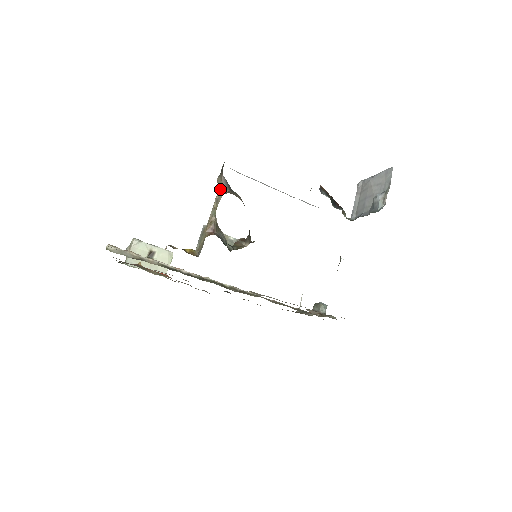
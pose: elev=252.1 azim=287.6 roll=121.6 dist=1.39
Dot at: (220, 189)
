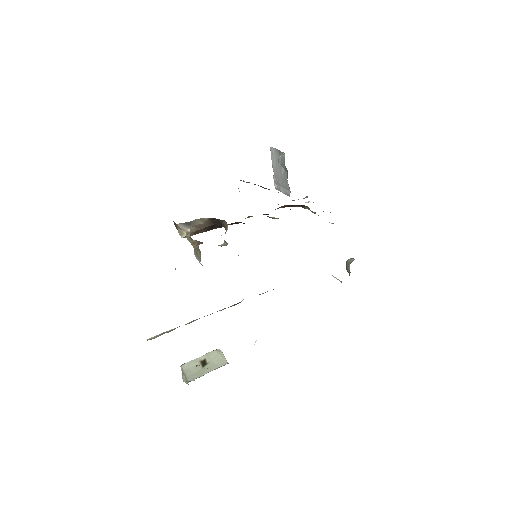
Dot at: (185, 234)
